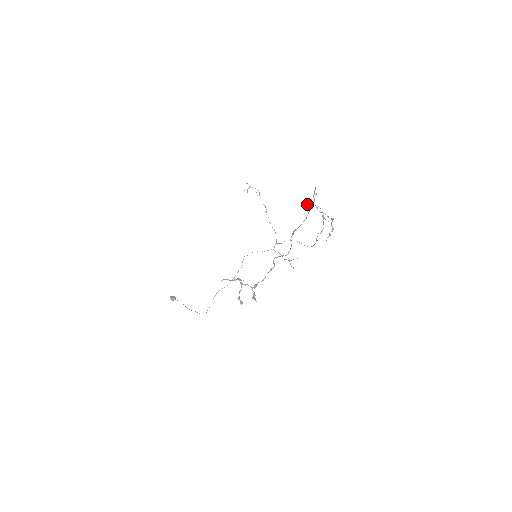
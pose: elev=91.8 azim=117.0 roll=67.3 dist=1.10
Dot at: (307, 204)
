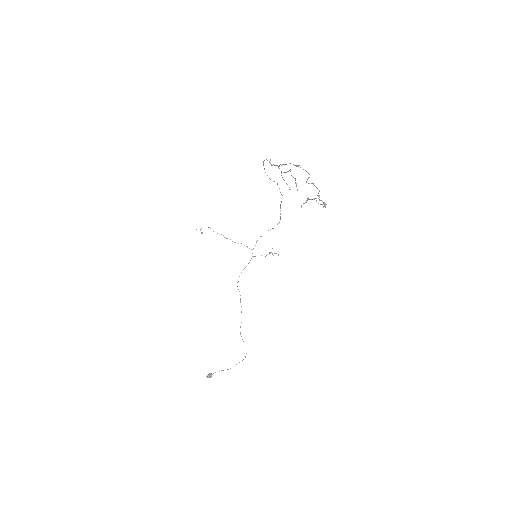
Dot at: (275, 165)
